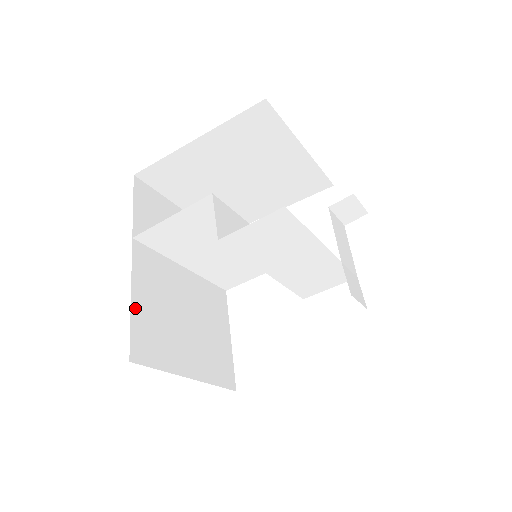
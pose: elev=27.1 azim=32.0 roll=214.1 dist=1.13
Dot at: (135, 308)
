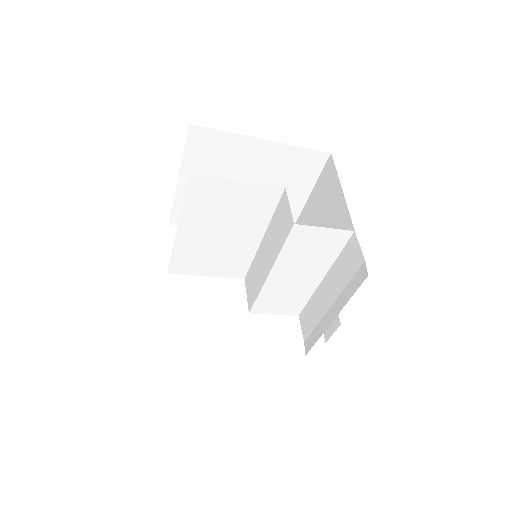
Dot at: occluded
